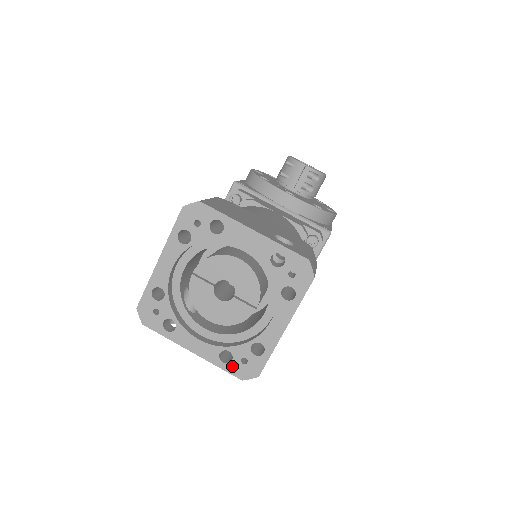
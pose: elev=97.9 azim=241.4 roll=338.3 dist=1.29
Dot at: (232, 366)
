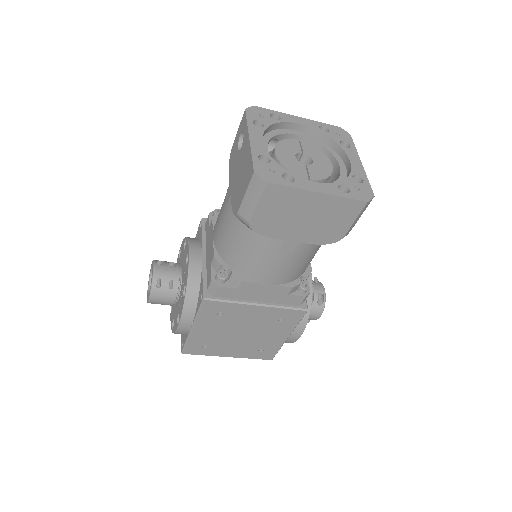
Dot at: (260, 164)
